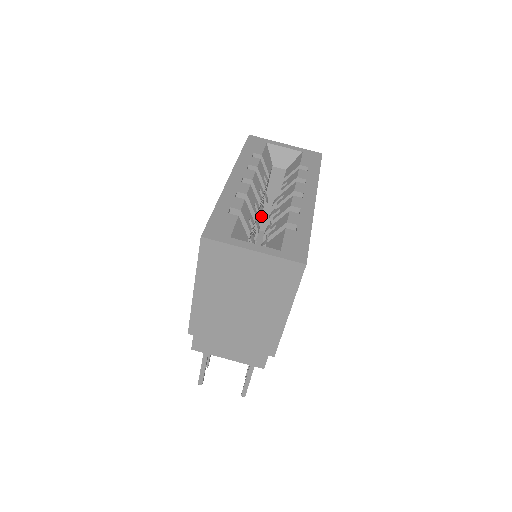
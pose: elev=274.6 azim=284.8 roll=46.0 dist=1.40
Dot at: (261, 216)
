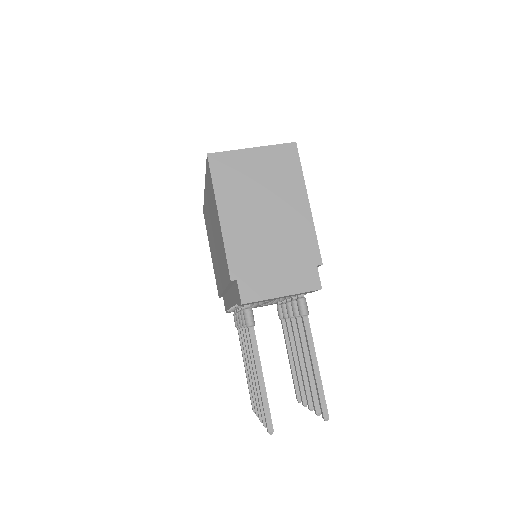
Dot at: occluded
